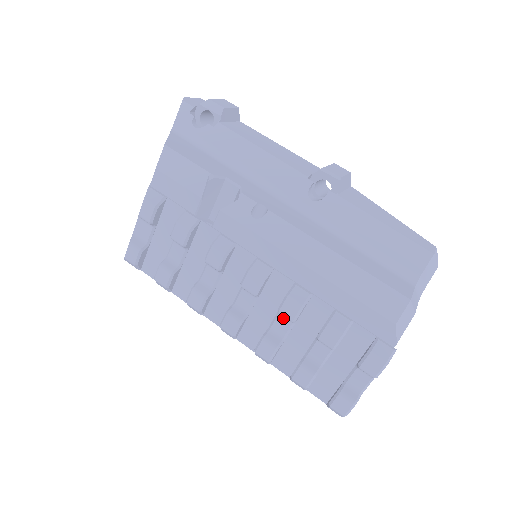
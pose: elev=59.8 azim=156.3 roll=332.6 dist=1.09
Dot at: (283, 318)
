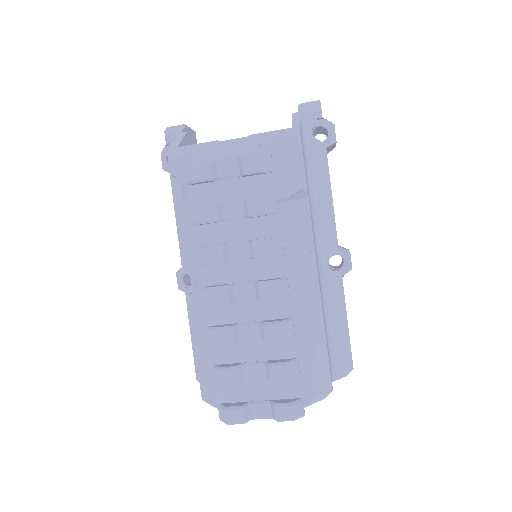
Dot at: (258, 329)
